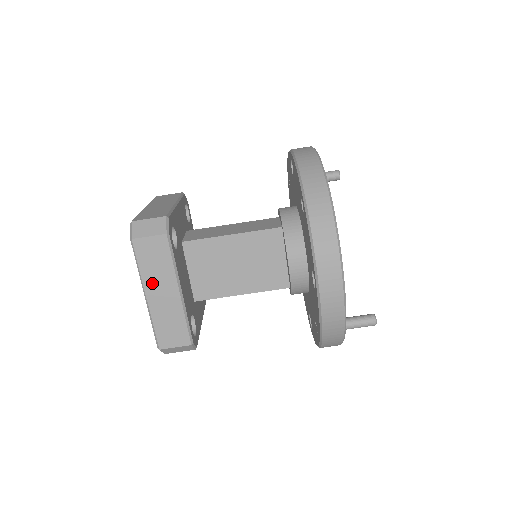
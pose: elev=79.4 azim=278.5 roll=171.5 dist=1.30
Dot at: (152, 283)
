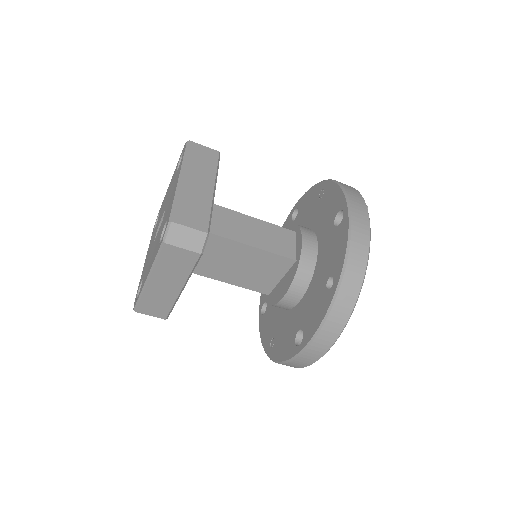
Dot at: (161, 276)
